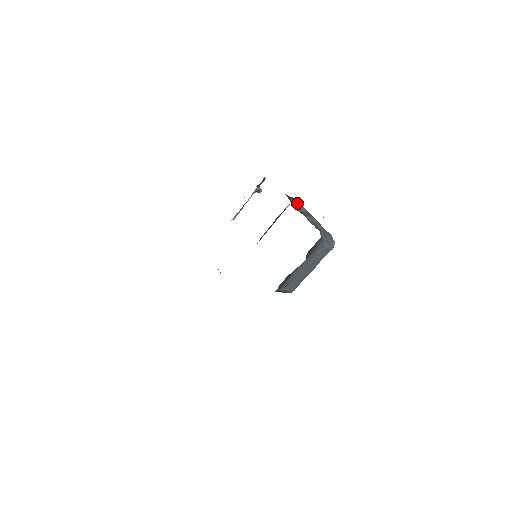
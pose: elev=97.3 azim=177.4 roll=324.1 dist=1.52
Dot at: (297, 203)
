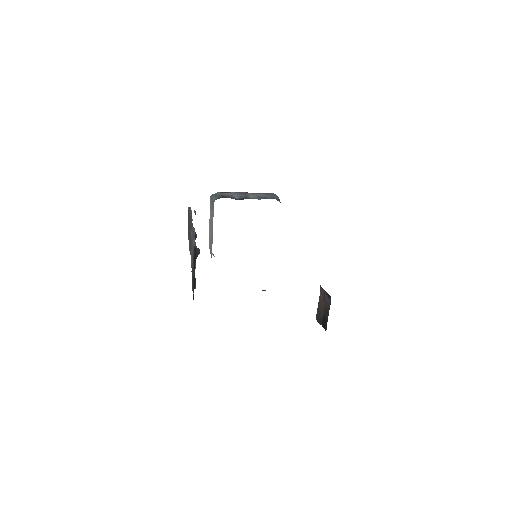
Dot at: (229, 195)
